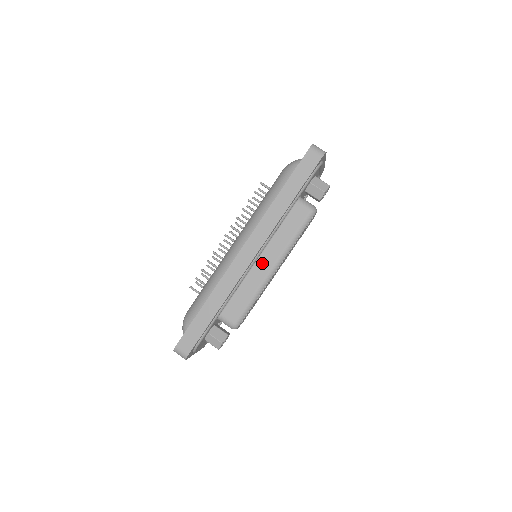
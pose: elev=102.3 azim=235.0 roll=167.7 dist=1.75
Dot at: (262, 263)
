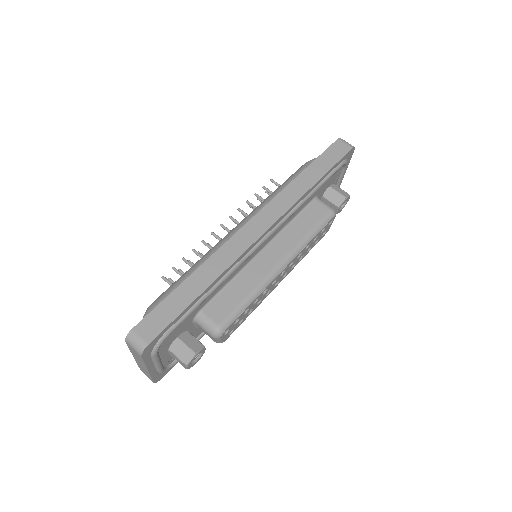
Dot at: (267, 256)
